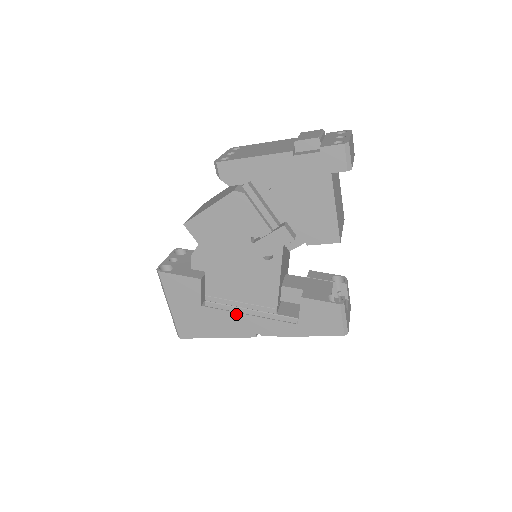
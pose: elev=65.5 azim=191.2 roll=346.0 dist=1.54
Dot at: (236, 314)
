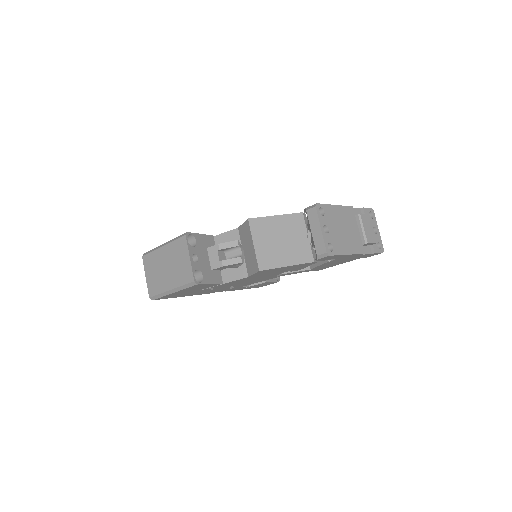
Dot at: (217, 289)
